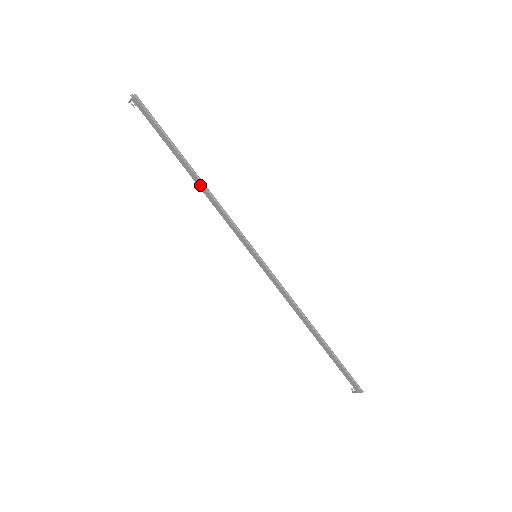
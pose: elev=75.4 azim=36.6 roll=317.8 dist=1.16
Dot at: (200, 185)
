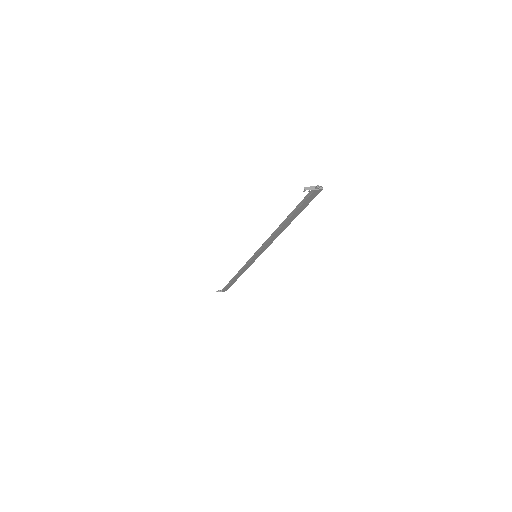
Dot at: (280, 232)
